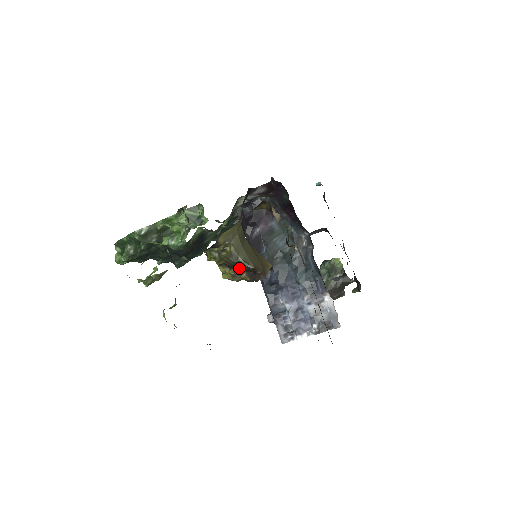
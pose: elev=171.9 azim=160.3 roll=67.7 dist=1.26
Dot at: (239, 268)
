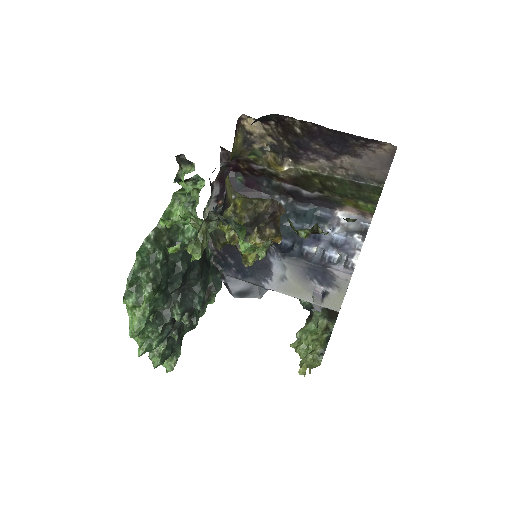
Dot at: (259, 223)
